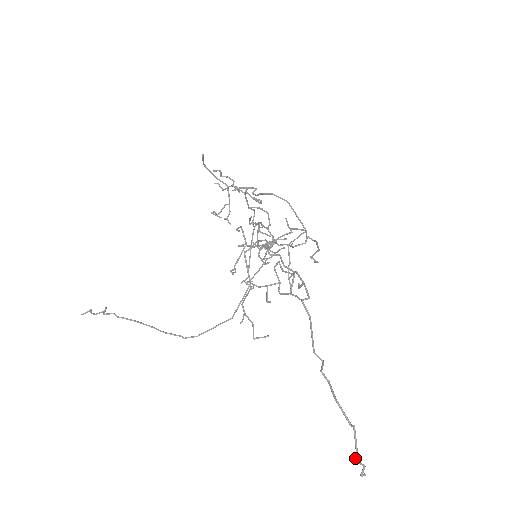
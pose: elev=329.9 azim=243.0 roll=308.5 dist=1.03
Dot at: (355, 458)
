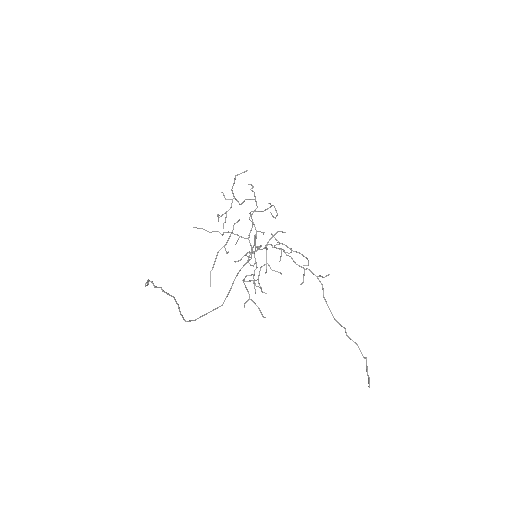
Dot at: occluded
